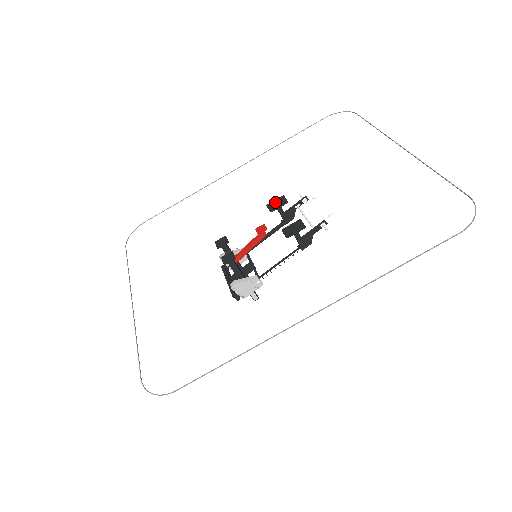
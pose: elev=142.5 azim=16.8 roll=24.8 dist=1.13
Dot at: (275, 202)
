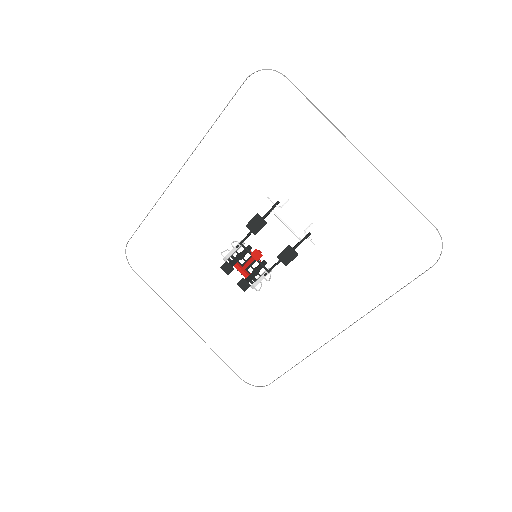
Dot at: (253, 223)
